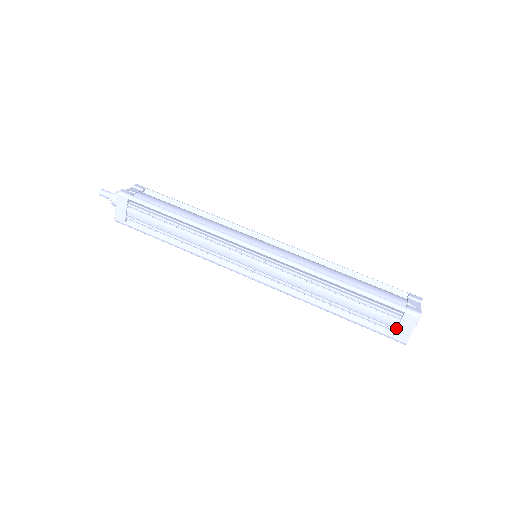
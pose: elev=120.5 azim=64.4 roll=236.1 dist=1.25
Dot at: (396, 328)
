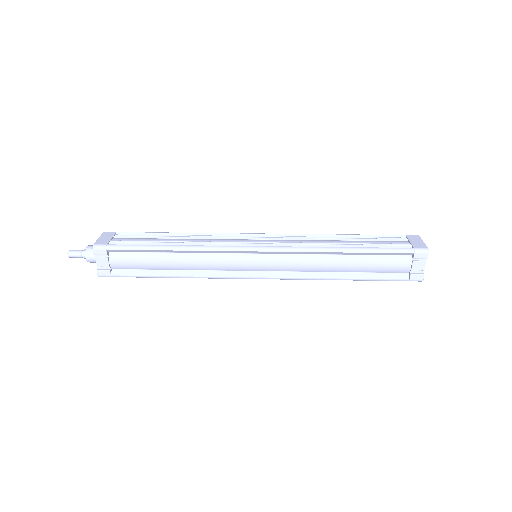
Dot at: (410, 244)
